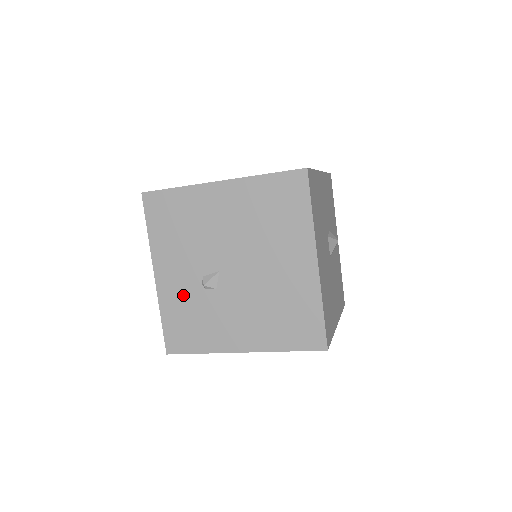
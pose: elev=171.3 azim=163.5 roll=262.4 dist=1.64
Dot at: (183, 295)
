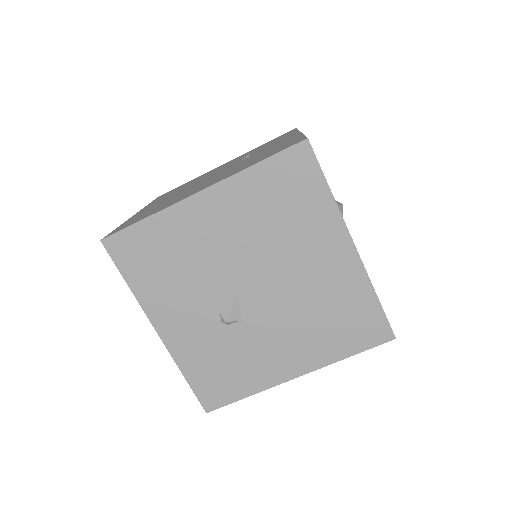
Dot at: (202, 342)
